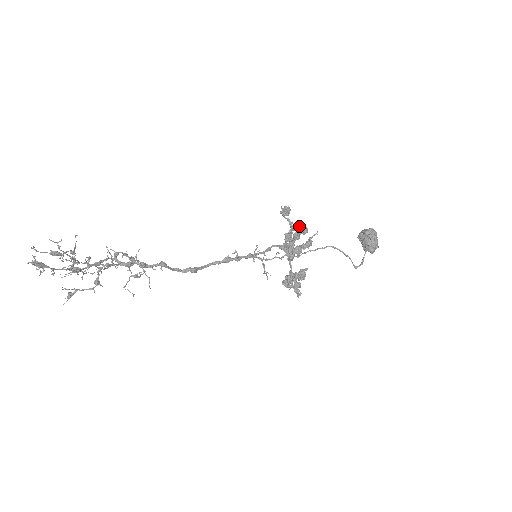
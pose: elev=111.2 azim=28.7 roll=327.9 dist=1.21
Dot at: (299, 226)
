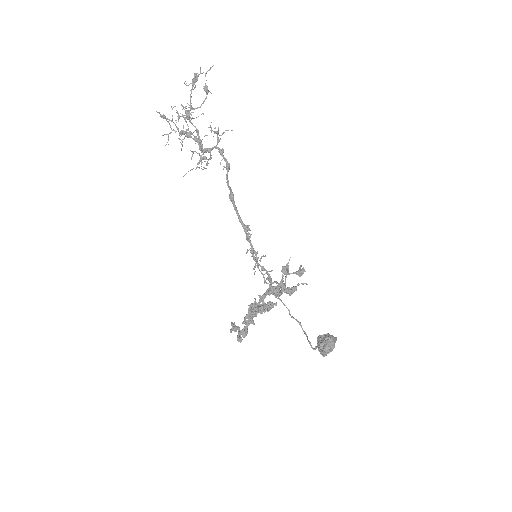
Dot at: (301, 265)
